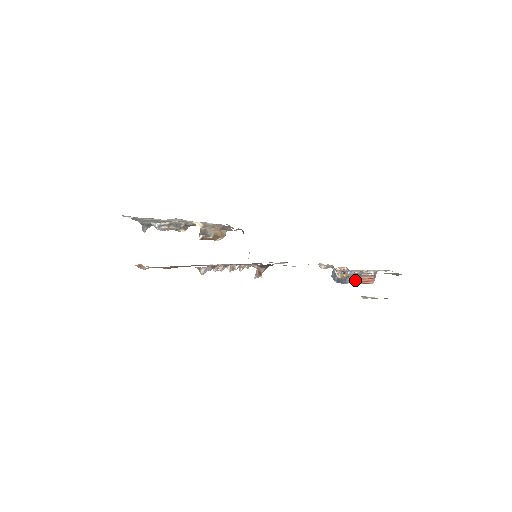
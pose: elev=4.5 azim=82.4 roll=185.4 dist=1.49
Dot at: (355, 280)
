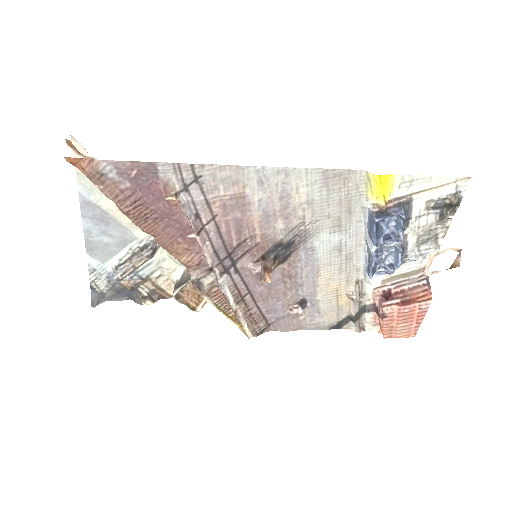
Dot at: (400, 212)
